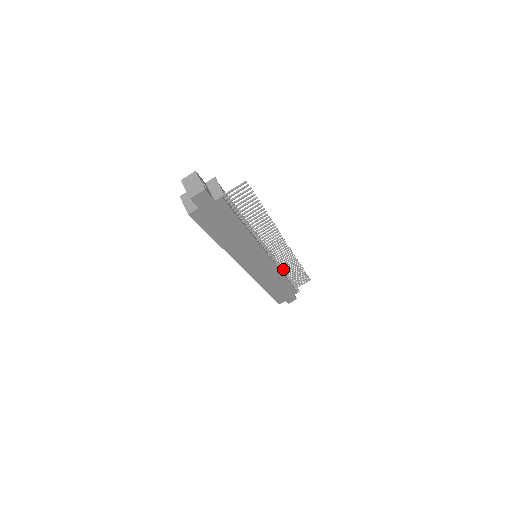
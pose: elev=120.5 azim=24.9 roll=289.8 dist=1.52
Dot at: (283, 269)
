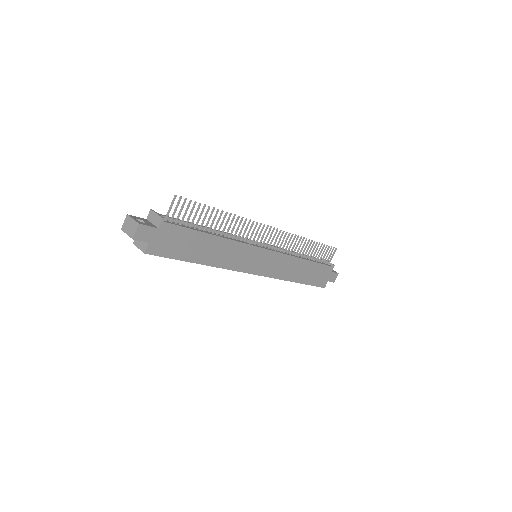
Dot at: (296, 253)
